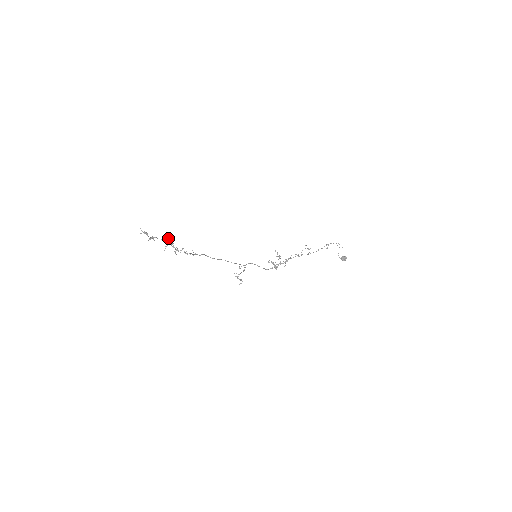
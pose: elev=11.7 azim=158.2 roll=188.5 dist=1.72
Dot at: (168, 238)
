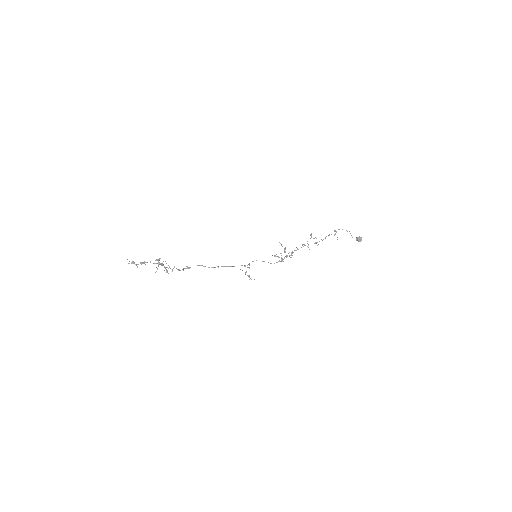
Dot at: (158, 260)
